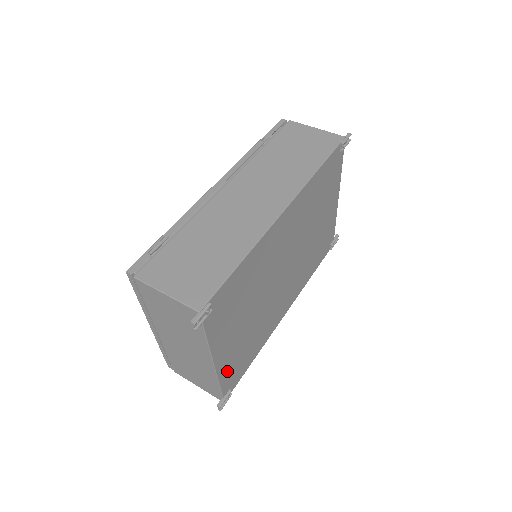
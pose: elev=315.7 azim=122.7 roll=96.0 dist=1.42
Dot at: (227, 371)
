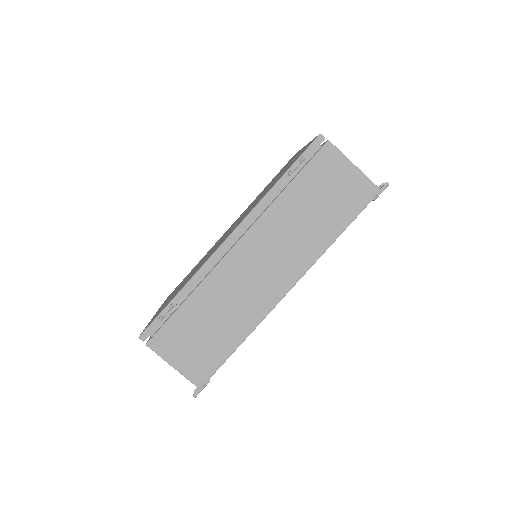
Dot at: occluded
